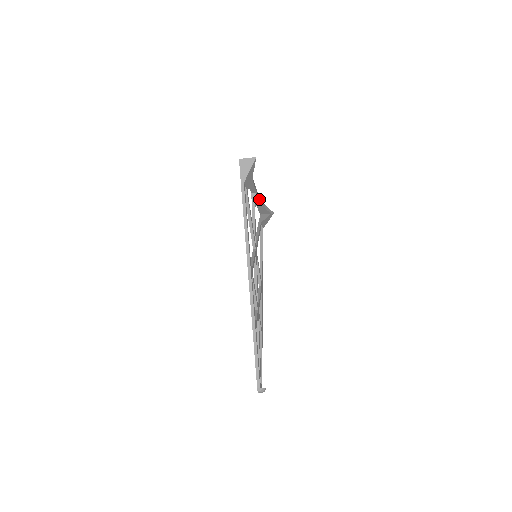
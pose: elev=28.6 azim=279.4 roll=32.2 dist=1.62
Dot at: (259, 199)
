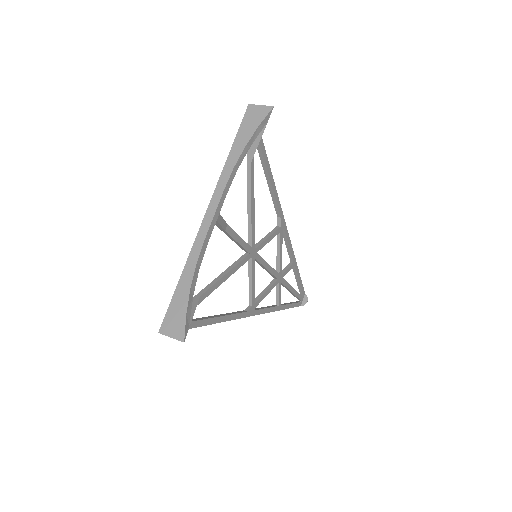
Dot at: (228, 188)
